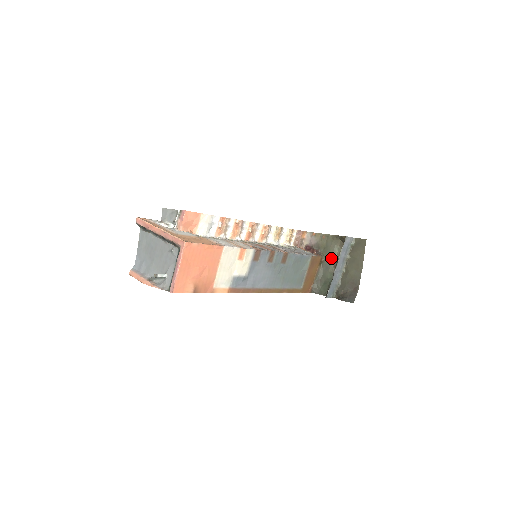
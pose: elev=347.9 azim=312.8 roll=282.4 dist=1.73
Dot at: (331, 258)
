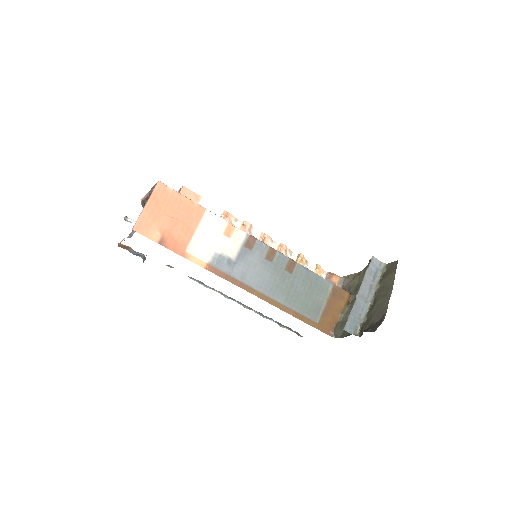
Dot at: occluded
